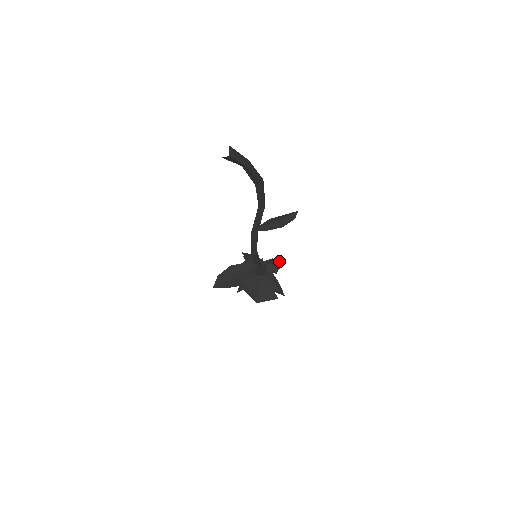
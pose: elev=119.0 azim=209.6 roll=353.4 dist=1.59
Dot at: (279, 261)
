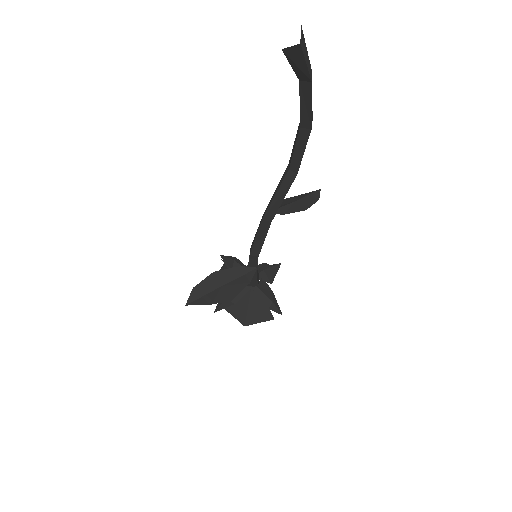
Dot at: (274, 266)
